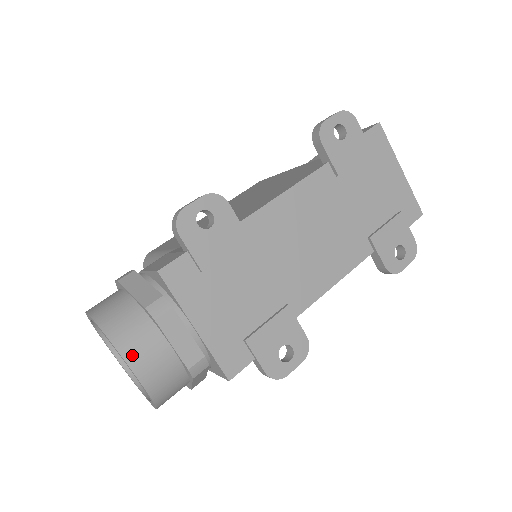
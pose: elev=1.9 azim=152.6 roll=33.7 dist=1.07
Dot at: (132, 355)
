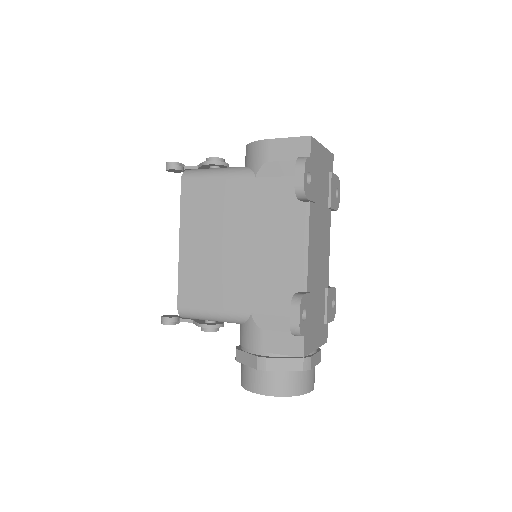
Dot at: (309, 388)
